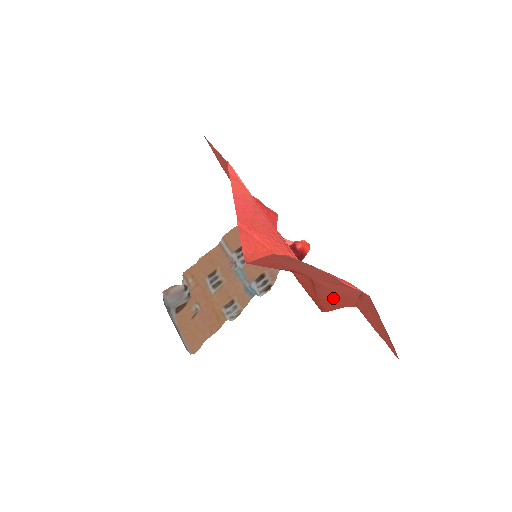
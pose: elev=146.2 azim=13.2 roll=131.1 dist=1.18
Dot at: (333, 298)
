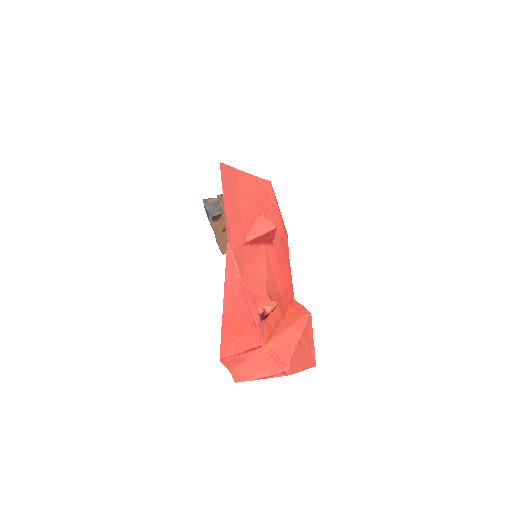
Dot at: (291, 320)
